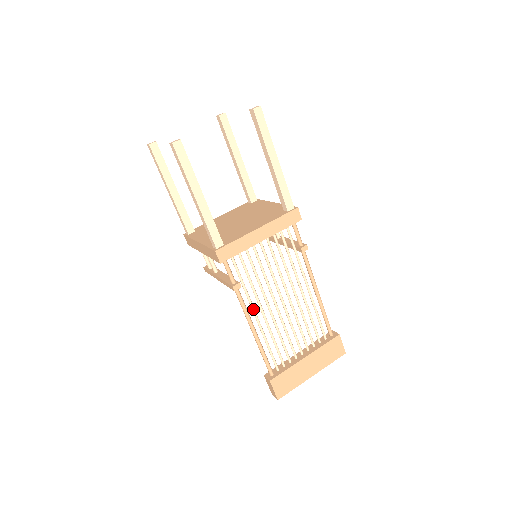
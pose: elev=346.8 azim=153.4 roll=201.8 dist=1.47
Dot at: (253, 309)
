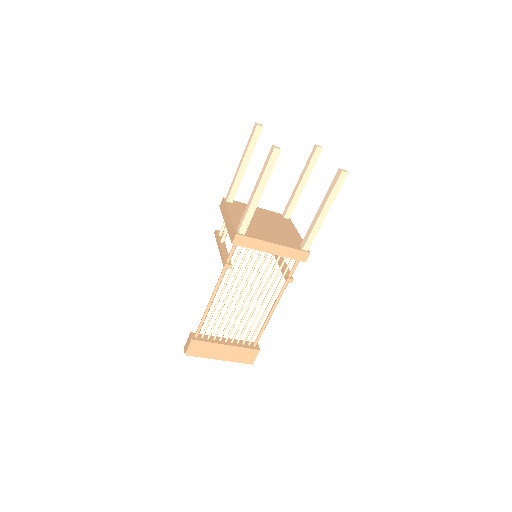
Dot at: (224, 288)
